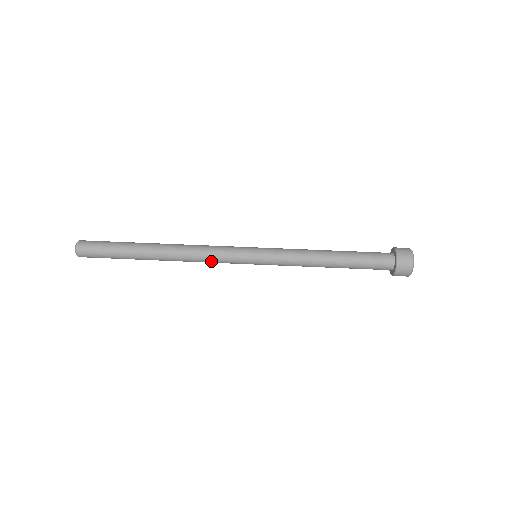
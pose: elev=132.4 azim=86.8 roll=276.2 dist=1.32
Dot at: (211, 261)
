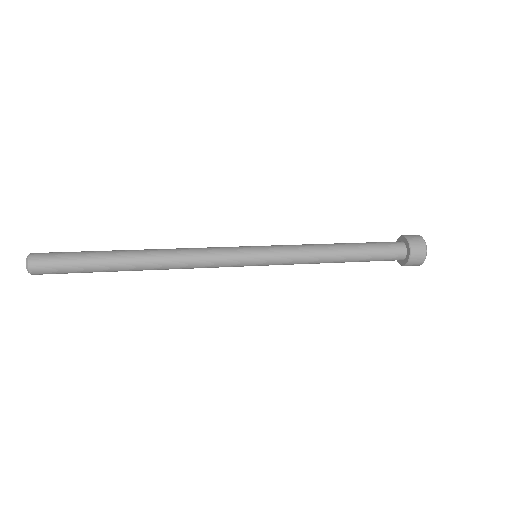
Dot at: (204, 267)
